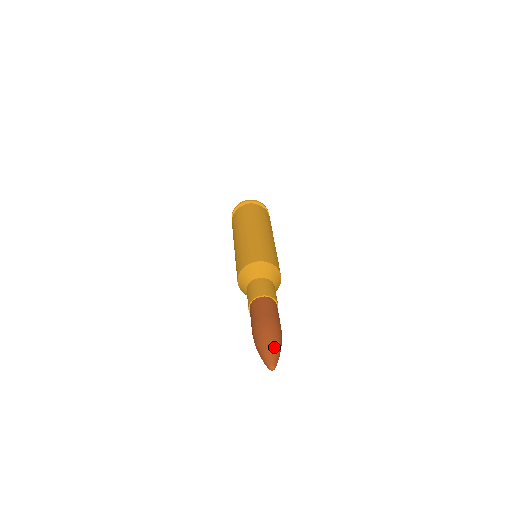
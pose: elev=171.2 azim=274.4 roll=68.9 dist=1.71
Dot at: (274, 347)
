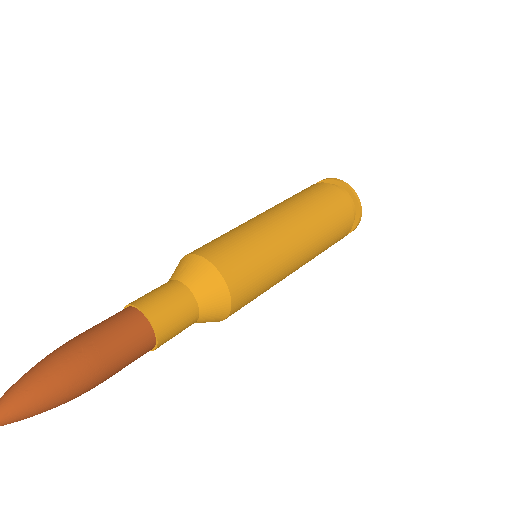
Dot at: (18, 387)
